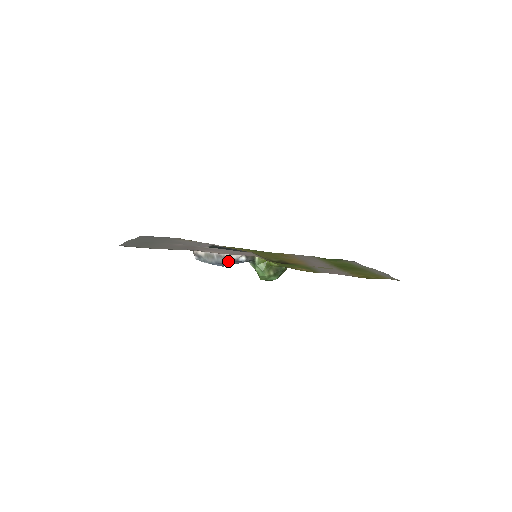
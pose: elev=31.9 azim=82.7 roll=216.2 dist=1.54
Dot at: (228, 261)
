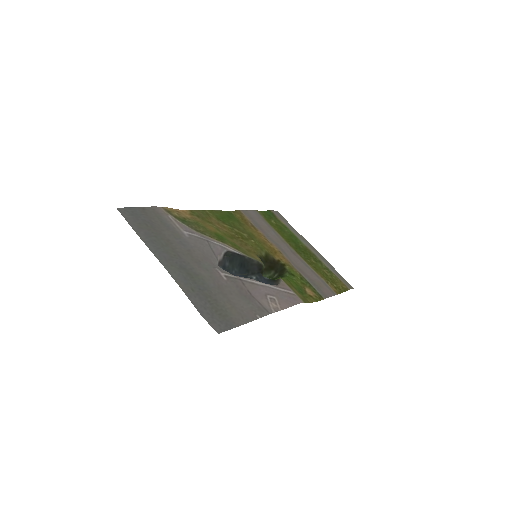
Dot at: occluded
